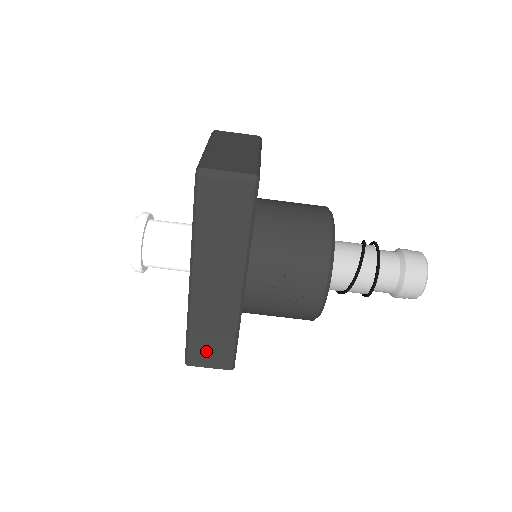
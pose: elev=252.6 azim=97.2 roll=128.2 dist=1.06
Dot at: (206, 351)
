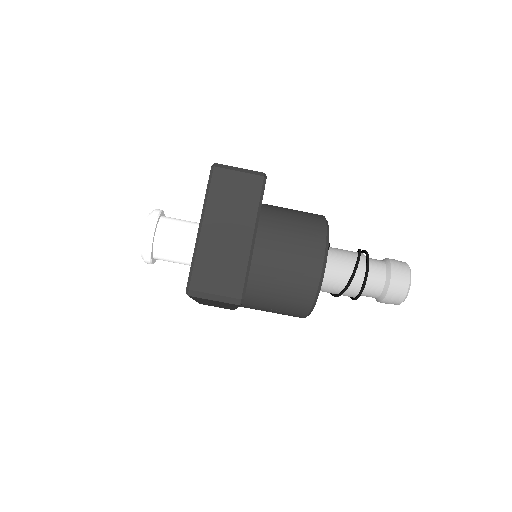
Dot at: occluded
